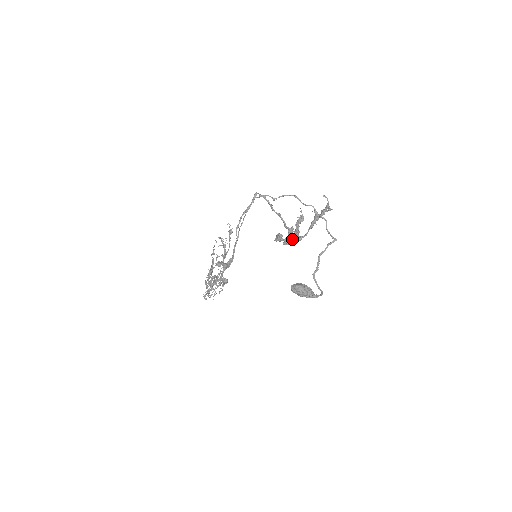
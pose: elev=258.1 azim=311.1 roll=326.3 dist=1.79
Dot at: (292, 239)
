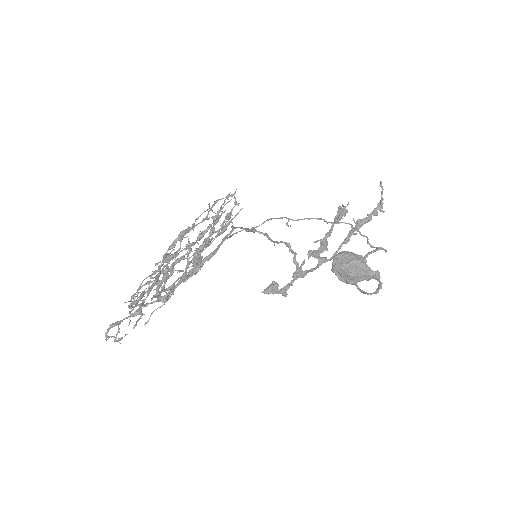
Dot at: (314, 253)
